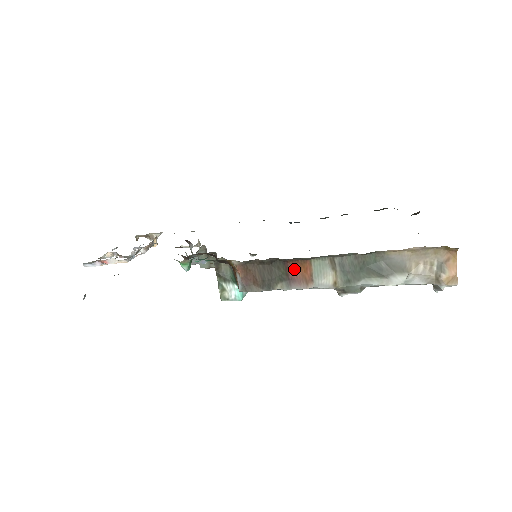
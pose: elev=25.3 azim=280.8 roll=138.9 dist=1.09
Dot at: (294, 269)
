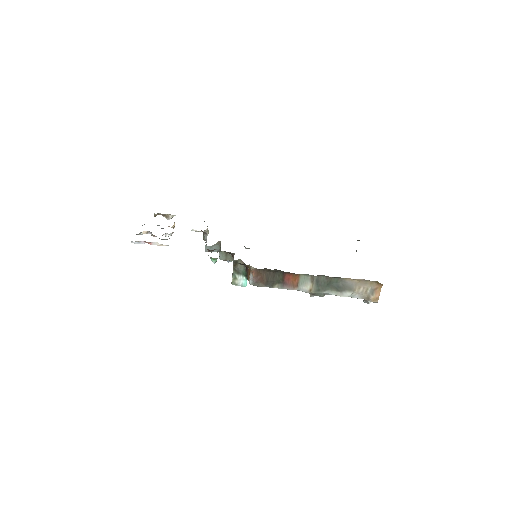
Dot at: (288, 278)
